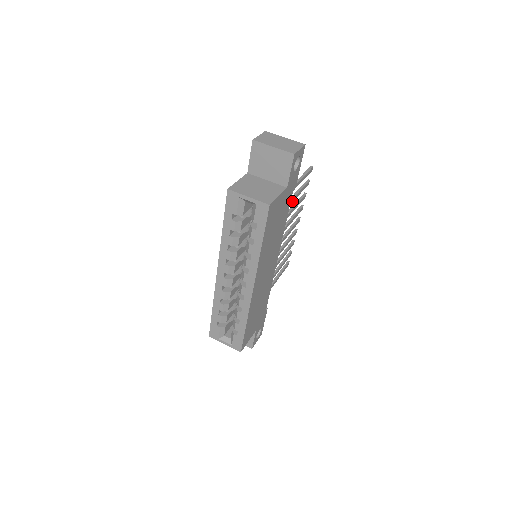
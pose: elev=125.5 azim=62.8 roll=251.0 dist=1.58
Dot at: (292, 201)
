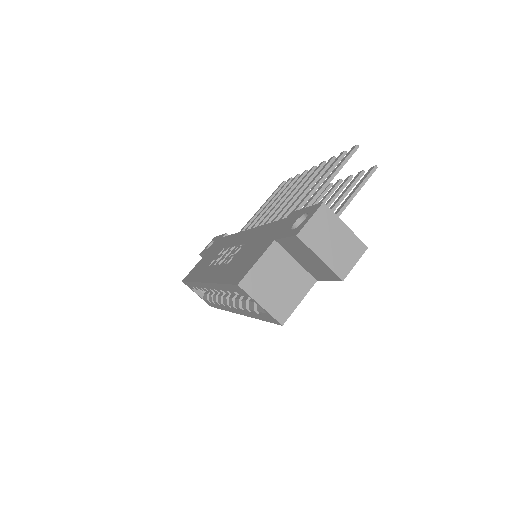
Dot at: occluded
